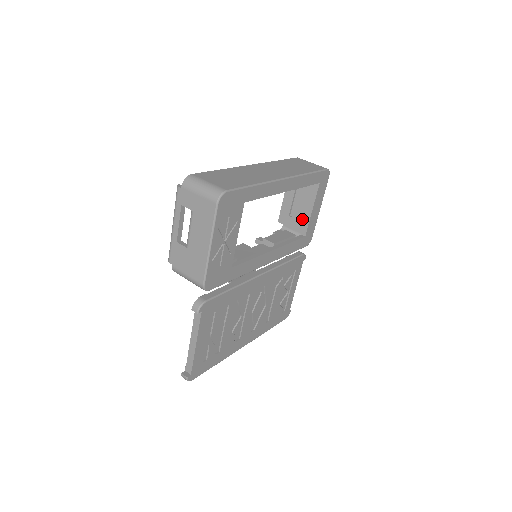
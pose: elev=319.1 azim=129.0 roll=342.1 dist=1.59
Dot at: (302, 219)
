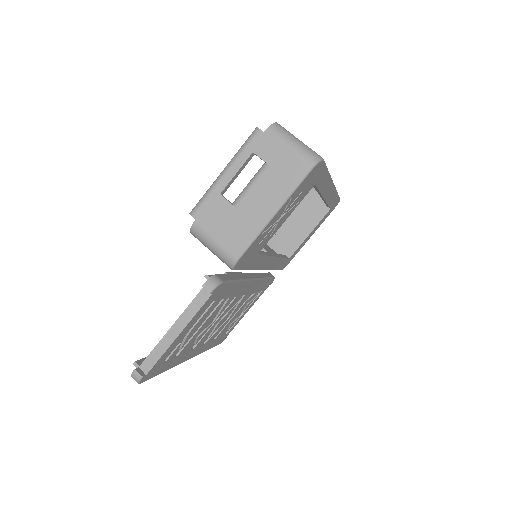
Dot at: (287, 240)
